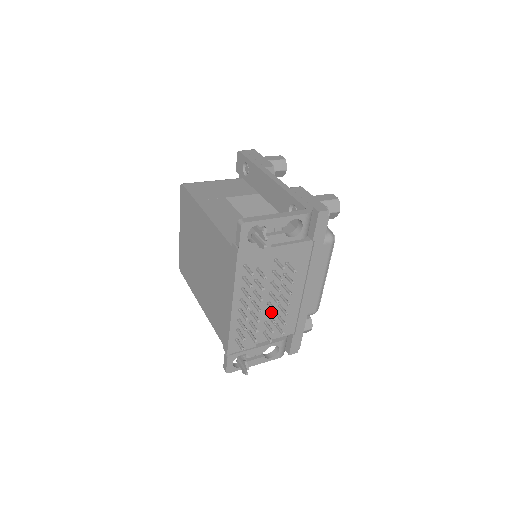
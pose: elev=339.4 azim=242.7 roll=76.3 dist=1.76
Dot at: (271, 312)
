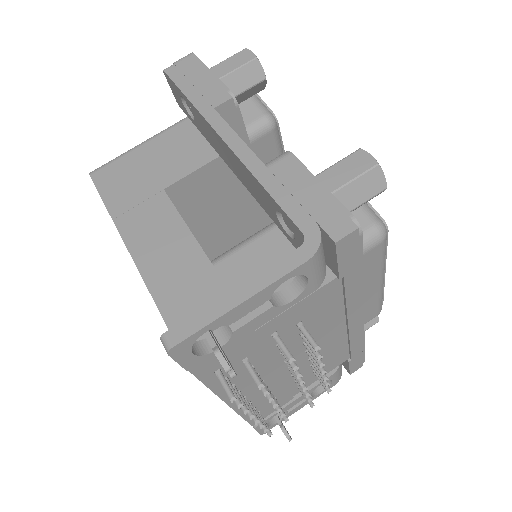
Dot at: (300, 368)
